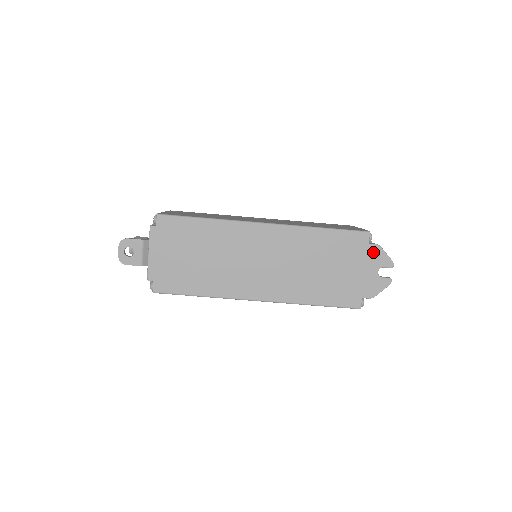
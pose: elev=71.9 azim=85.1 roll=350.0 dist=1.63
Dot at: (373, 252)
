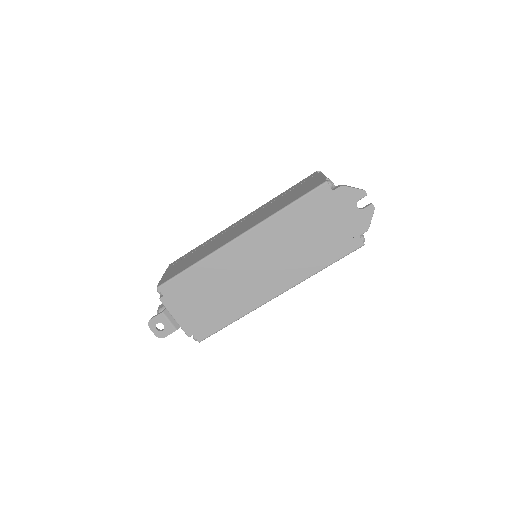
Dot at: (341, 195)
